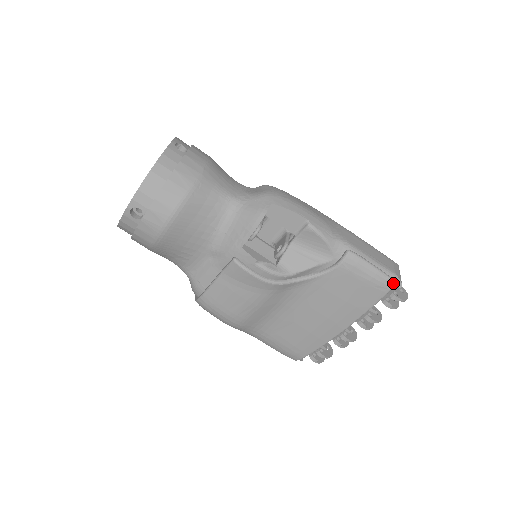
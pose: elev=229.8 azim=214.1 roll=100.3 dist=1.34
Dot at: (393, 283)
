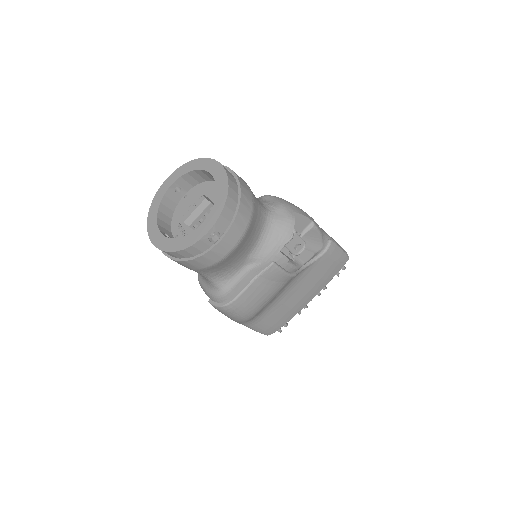
Dot at: (348, 258)
